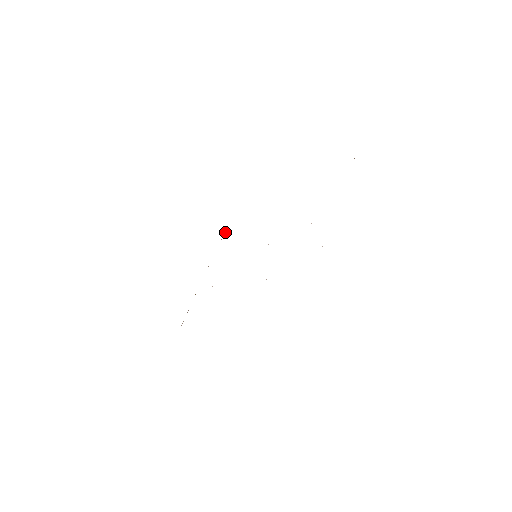
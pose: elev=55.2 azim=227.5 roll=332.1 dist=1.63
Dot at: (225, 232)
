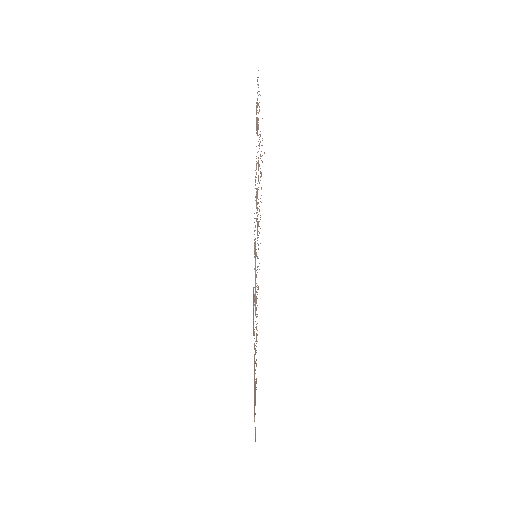
Dot at: (253, 299)
